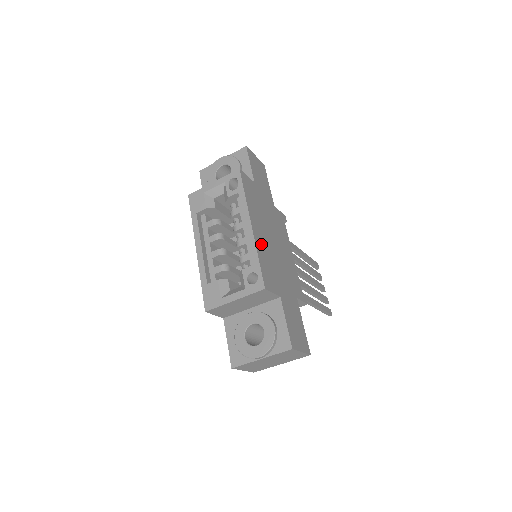
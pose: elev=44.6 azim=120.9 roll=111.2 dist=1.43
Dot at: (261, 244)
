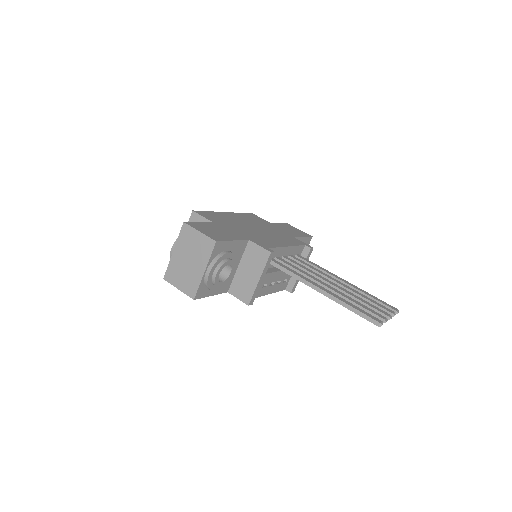
Dot at: (226, 216)
